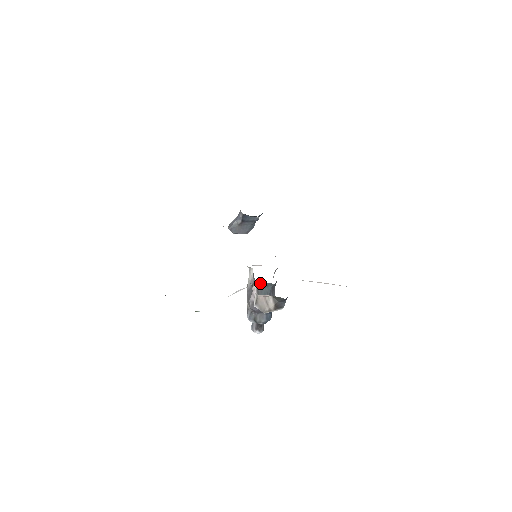
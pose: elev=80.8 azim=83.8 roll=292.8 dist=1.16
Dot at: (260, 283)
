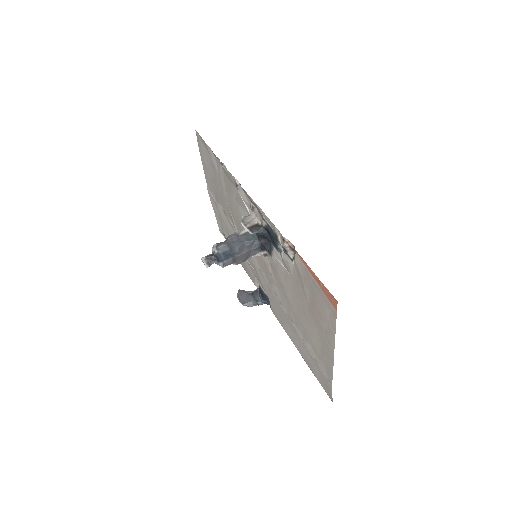
Dot at: occluded
